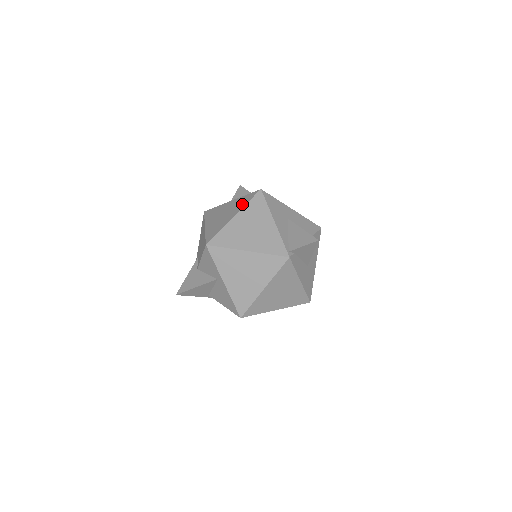
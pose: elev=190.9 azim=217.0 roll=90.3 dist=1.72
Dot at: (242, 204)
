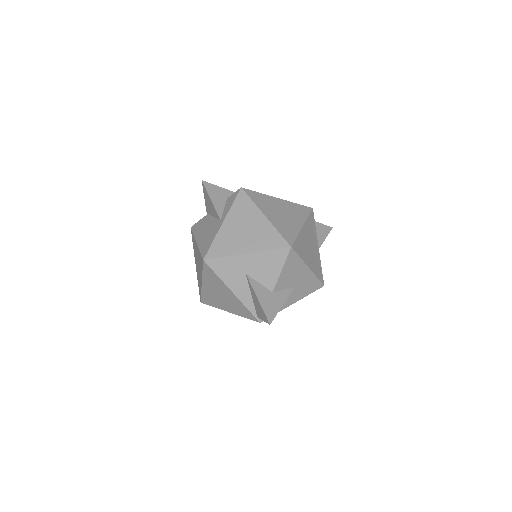
Dot at: (201, 269)
